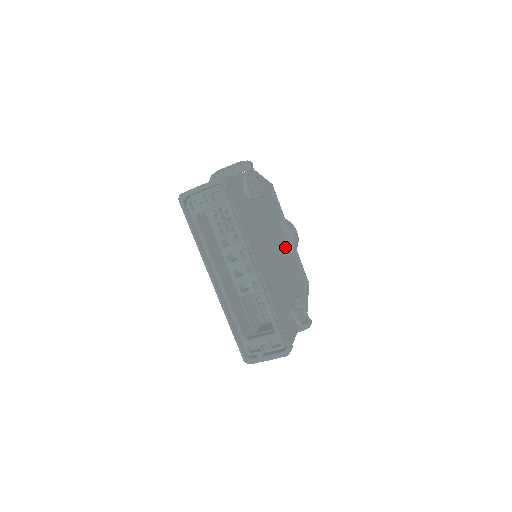
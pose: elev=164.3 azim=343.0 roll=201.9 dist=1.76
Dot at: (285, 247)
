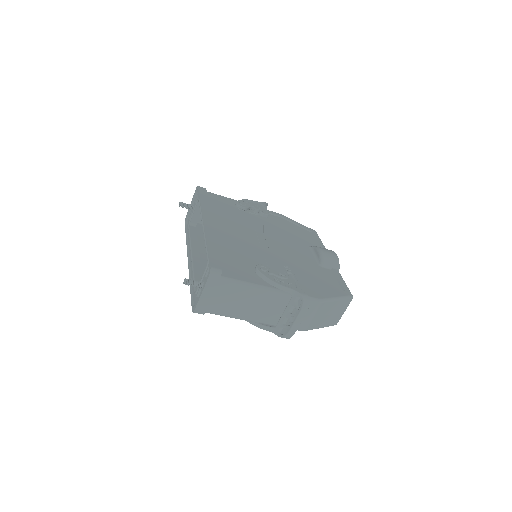
Dot at: (305, 257)
